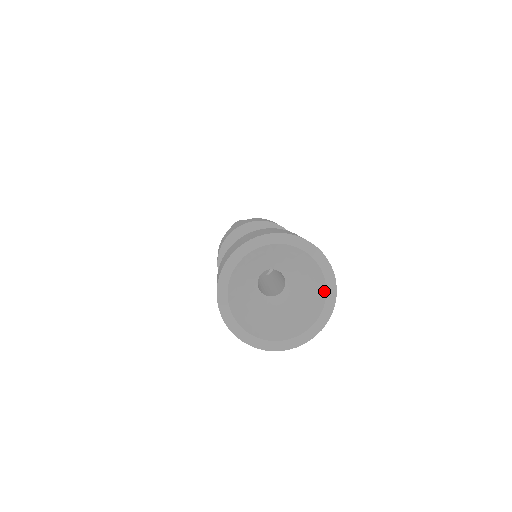
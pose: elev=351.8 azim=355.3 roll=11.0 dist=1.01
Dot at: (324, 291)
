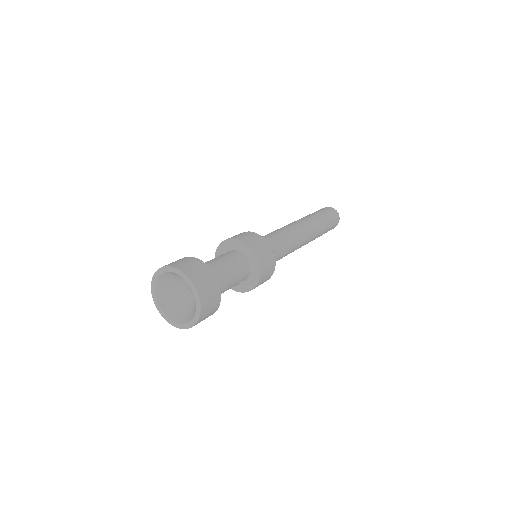
Dot at: (192, 319)
